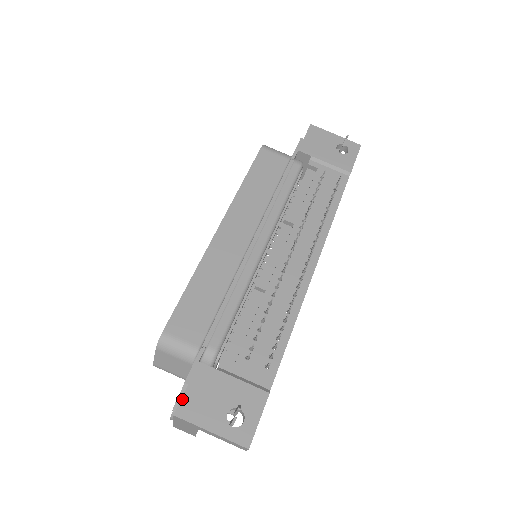
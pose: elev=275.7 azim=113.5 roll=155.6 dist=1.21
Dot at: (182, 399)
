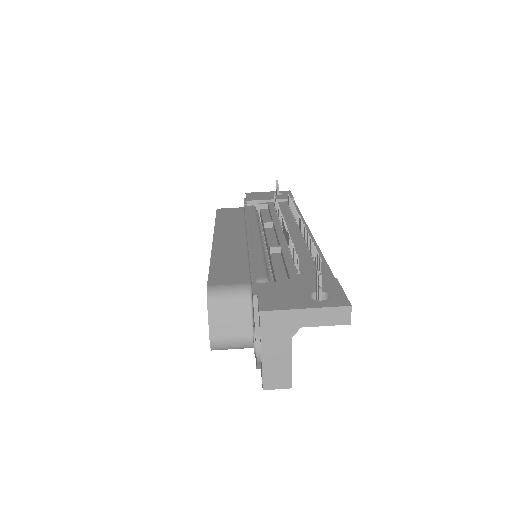
Dot at: (259, 302)
